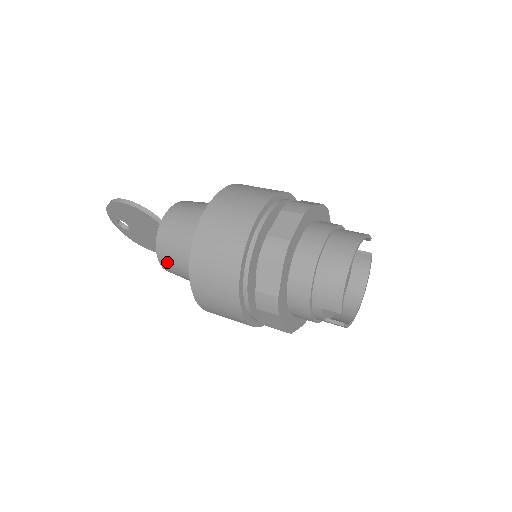
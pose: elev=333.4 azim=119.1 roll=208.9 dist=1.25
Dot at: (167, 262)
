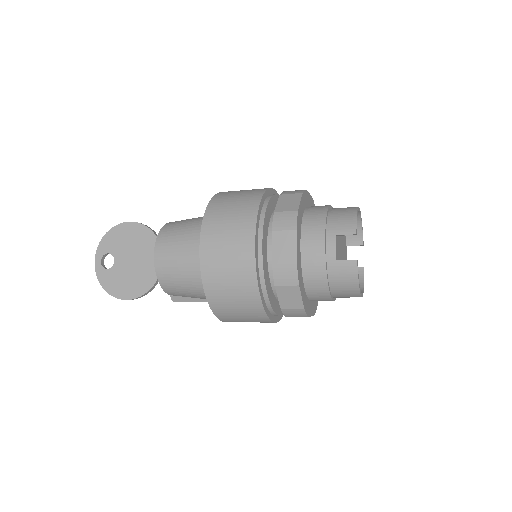
Dot at: (166, 244)
